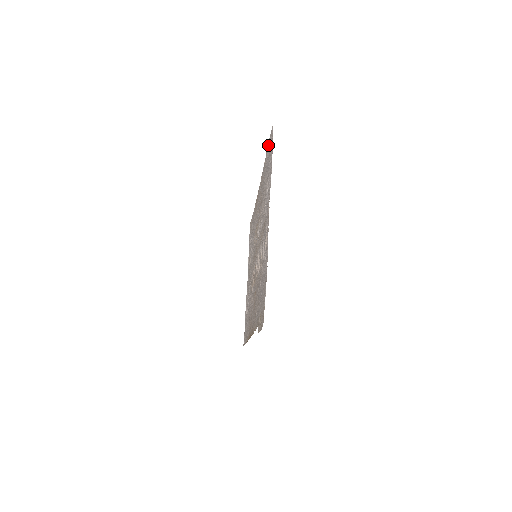
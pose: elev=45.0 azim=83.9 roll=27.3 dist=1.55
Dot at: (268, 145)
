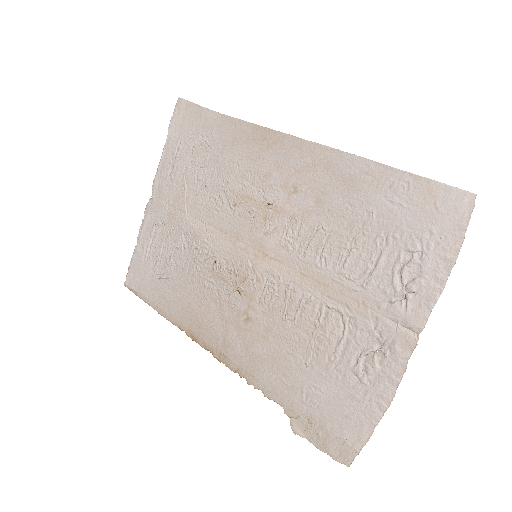
Dot at: (420, 183)
